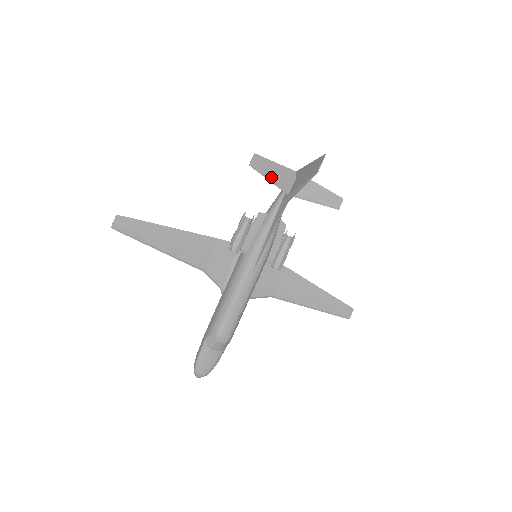
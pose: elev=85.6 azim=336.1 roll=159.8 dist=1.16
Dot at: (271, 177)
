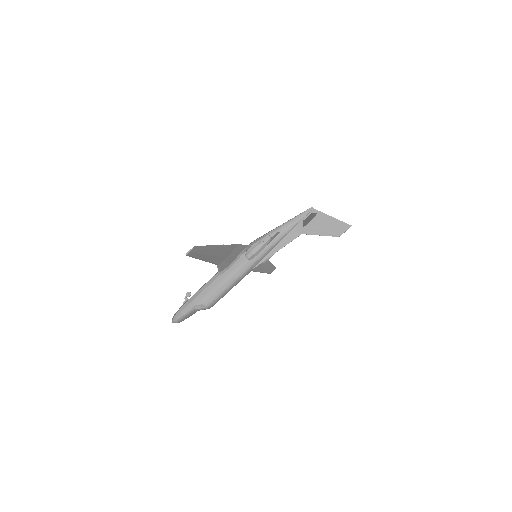
Dot at: (306, 222)
